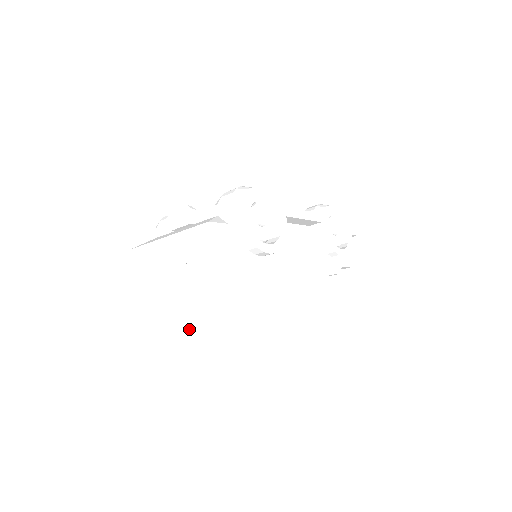
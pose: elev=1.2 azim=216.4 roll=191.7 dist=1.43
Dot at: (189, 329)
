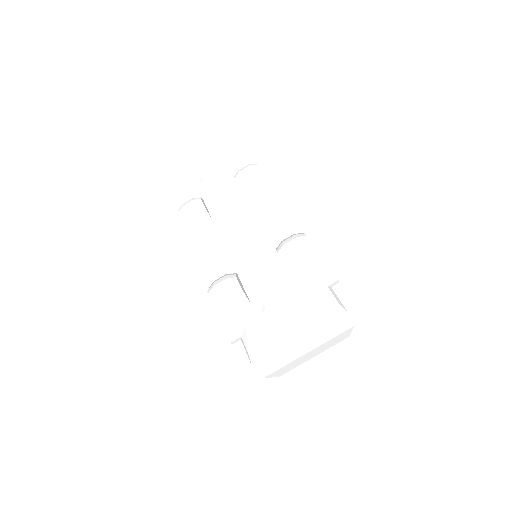
Dot at: occluded
